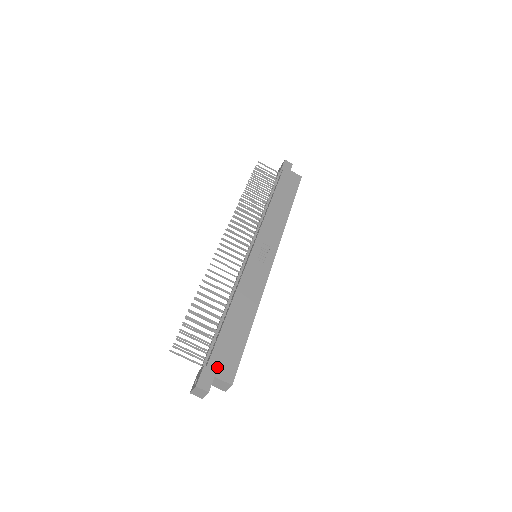
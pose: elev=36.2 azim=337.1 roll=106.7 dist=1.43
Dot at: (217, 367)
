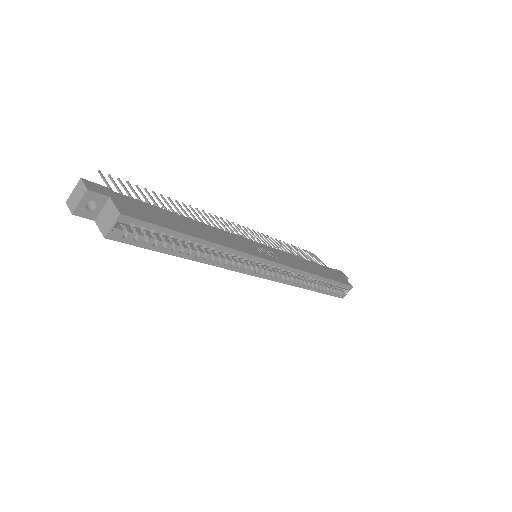
Dot at: (122, 200)
